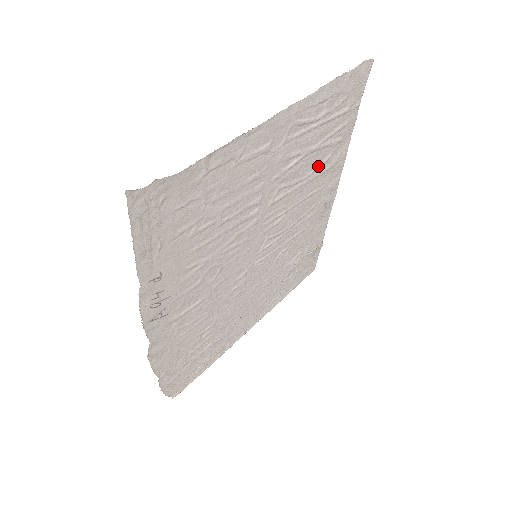
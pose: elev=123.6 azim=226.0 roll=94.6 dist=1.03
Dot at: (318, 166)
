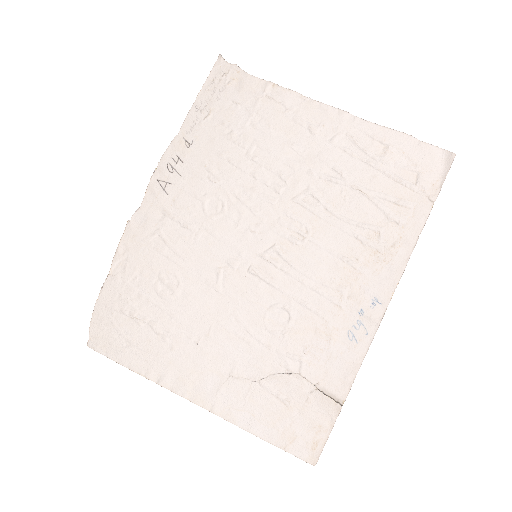
Dot at: (363, 224)
